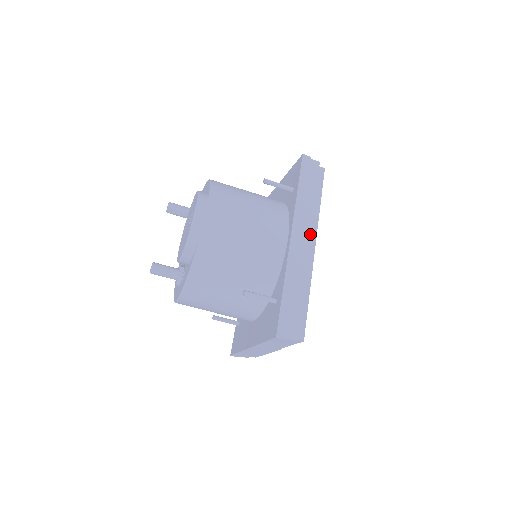
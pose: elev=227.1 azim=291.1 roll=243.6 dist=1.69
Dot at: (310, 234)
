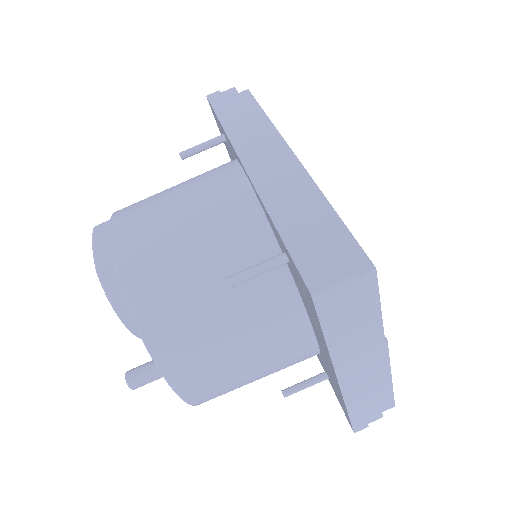
Dot at: (272, 145)
